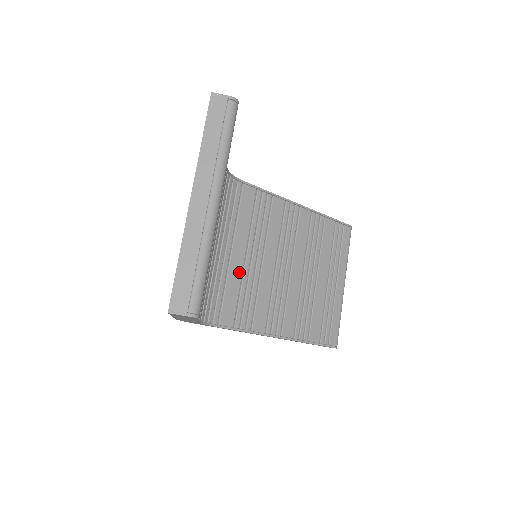
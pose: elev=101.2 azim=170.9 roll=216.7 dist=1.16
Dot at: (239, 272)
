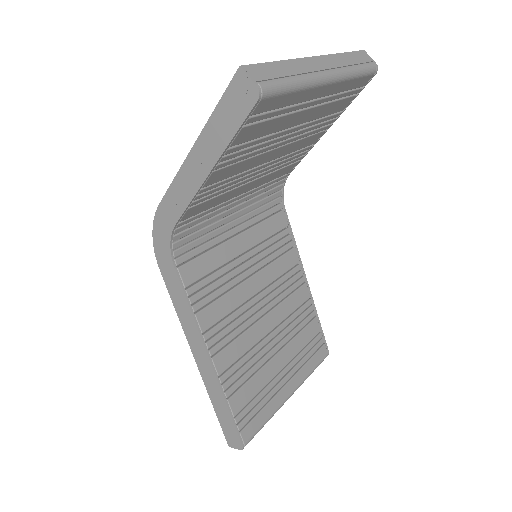
Dot at: (229, 256)
